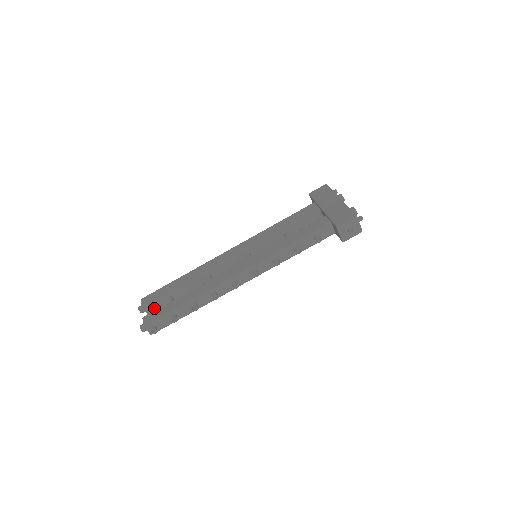
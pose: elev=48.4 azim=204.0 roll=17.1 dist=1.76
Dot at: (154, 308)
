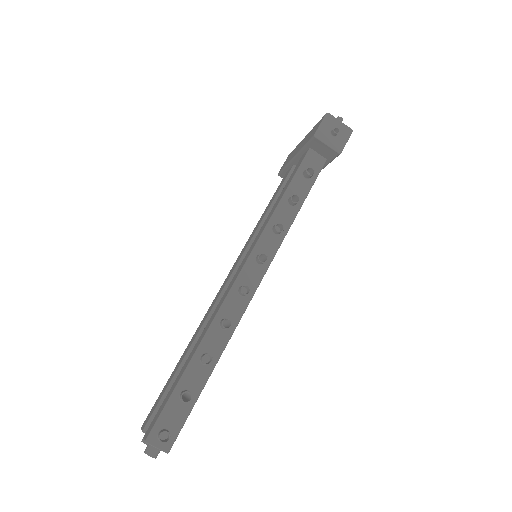
Dot at: occluded
